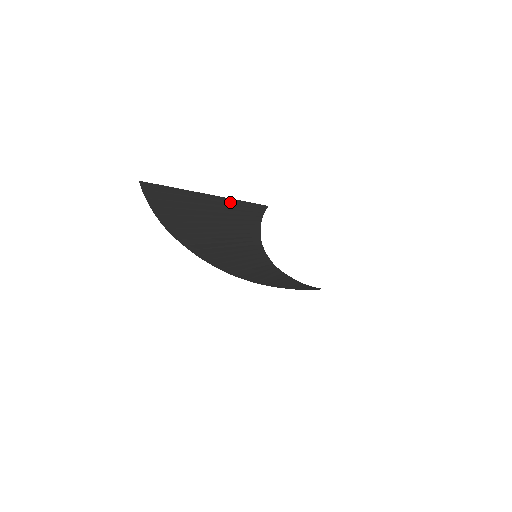
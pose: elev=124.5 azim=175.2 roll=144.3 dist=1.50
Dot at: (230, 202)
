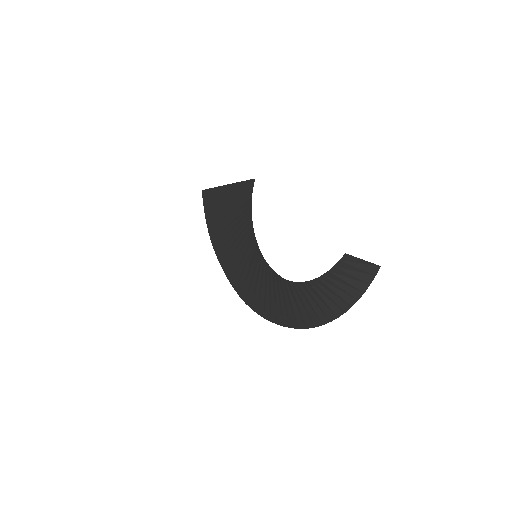
Dot at: (238, 187)
